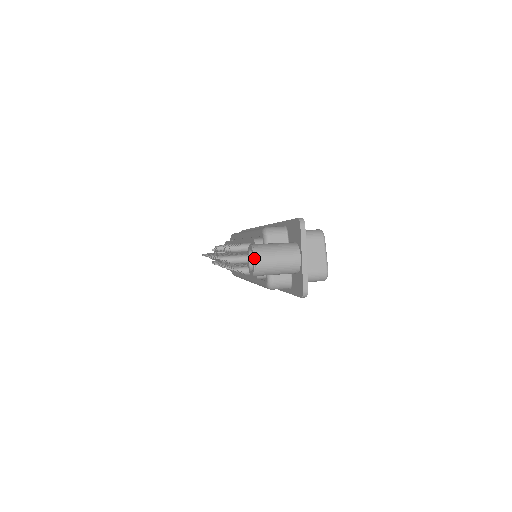
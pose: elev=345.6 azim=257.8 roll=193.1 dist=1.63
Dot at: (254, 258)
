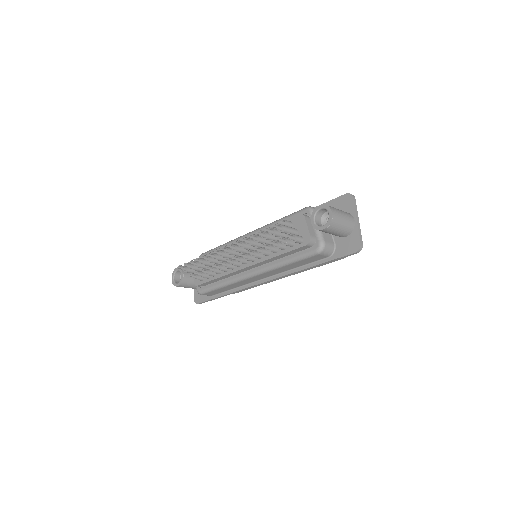
Dot at: (332, 211)
